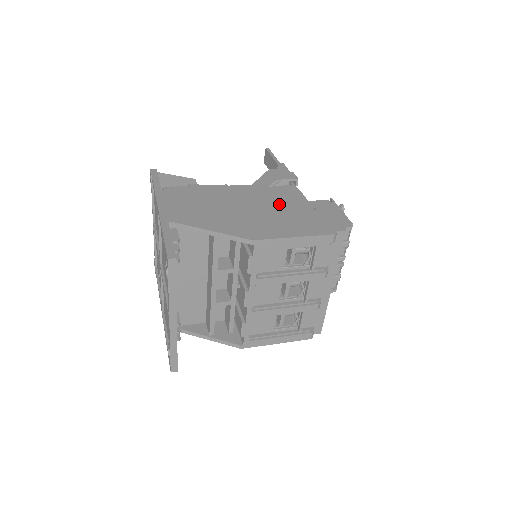
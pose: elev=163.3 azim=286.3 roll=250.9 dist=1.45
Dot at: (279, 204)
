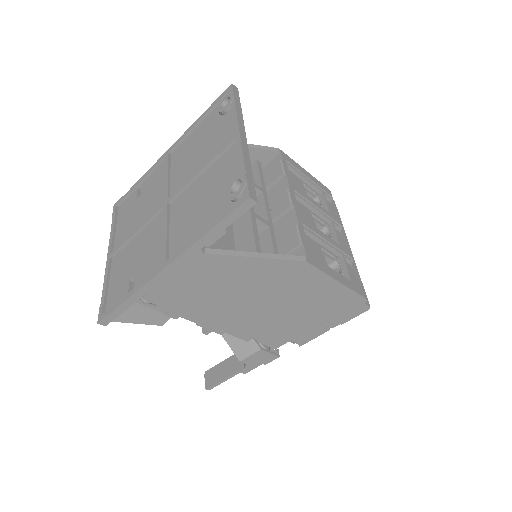
Dot at: occluded
